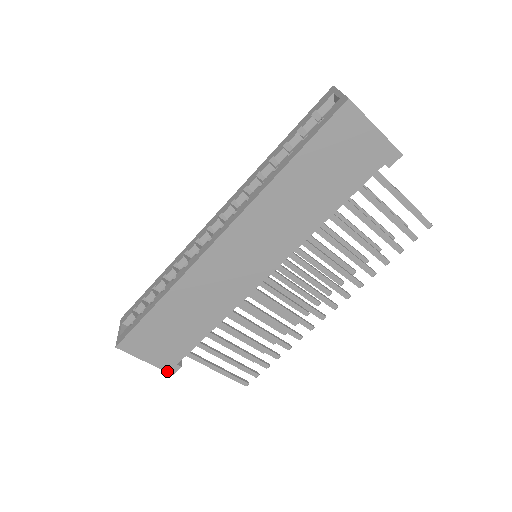
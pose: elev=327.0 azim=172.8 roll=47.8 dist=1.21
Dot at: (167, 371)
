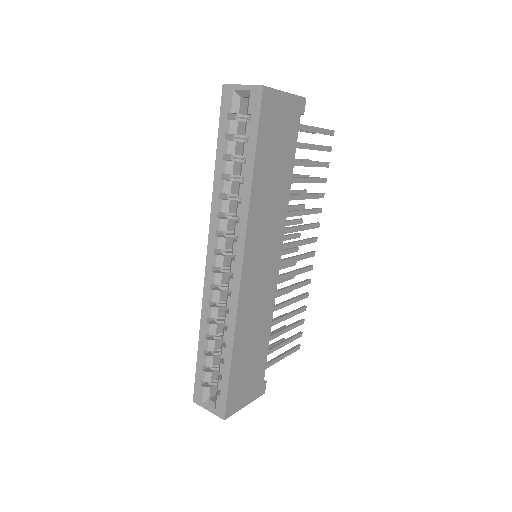
Dot at: (260, 395)
